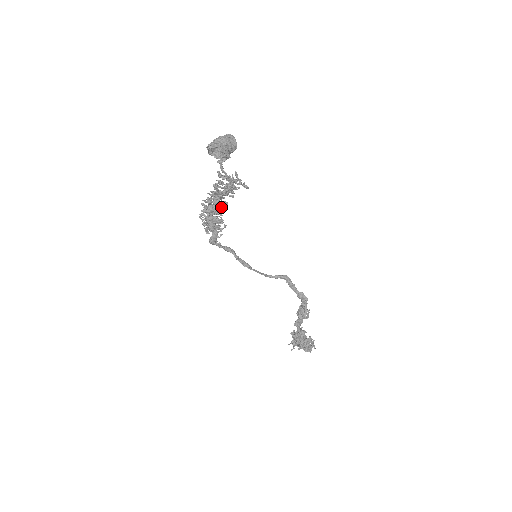
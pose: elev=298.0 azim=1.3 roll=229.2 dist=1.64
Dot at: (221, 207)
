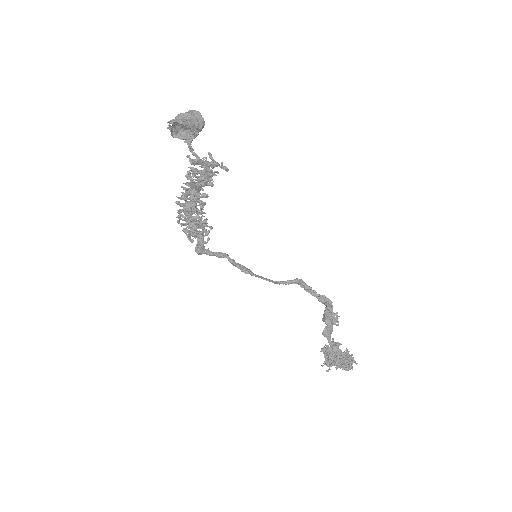
Dot at: (200, 201)
